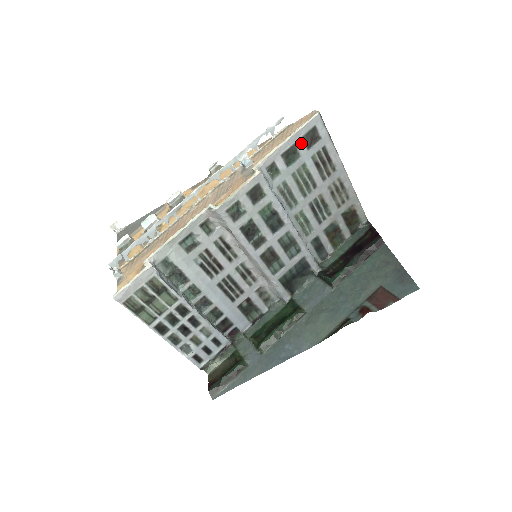
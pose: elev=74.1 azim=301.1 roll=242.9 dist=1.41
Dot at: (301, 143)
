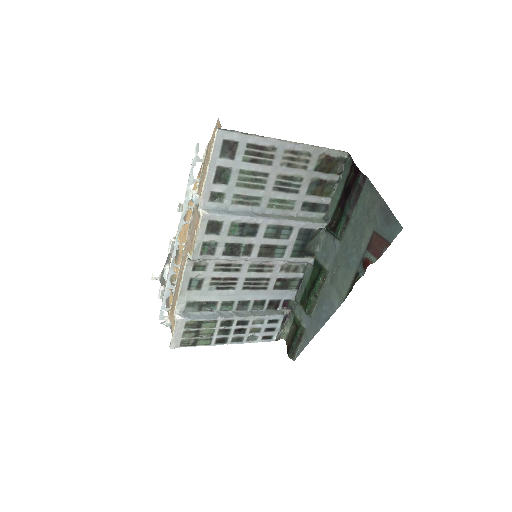
Dot at: (223, 161)
